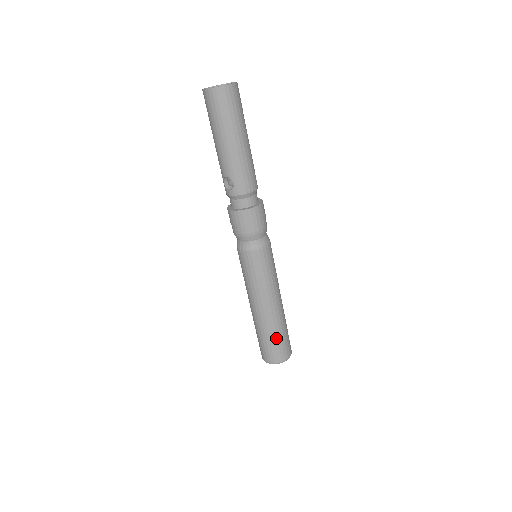
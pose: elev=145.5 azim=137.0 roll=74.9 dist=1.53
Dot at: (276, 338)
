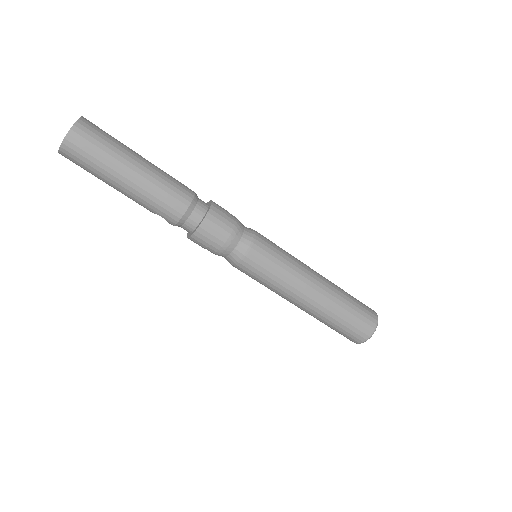
Dot at: (338, 323)
